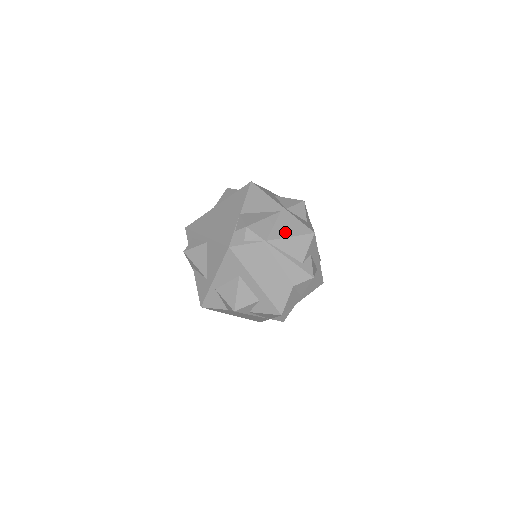
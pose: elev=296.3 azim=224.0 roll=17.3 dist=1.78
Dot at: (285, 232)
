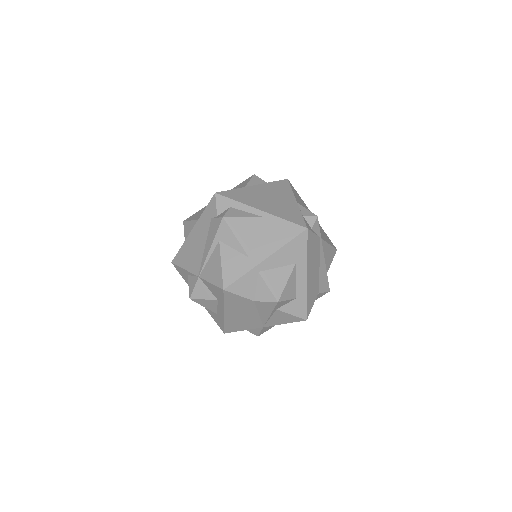
Dot at: (325, 238)
